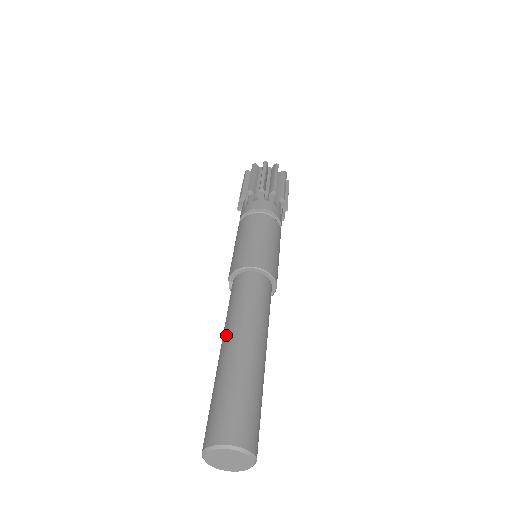
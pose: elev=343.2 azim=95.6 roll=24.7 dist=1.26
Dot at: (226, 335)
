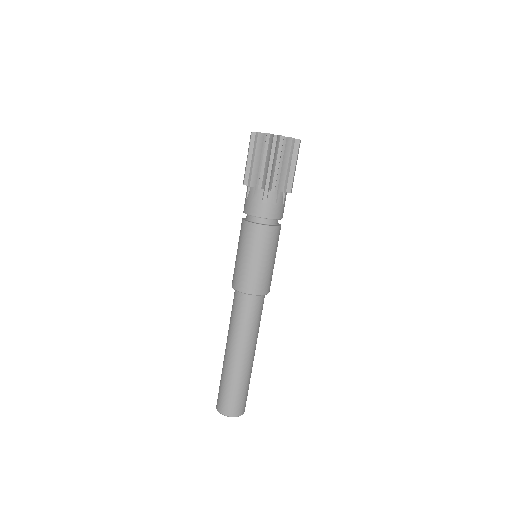
Dot at: occluded
